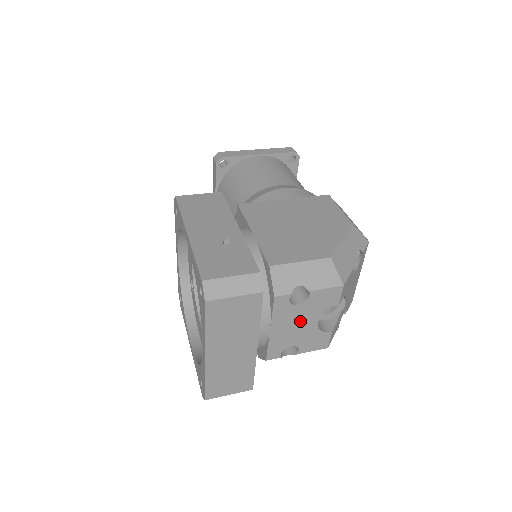
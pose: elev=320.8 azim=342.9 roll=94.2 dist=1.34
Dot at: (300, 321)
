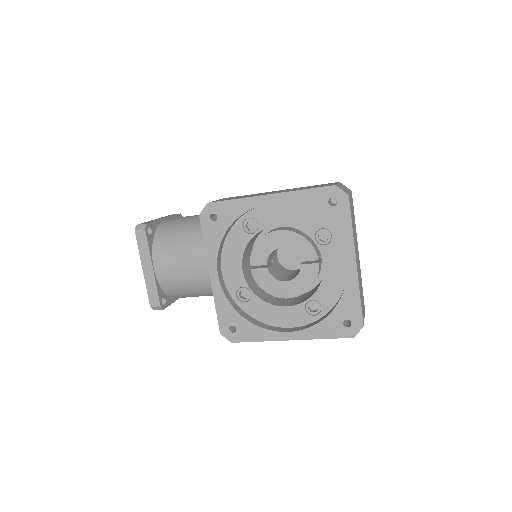
Dot at: occluded
